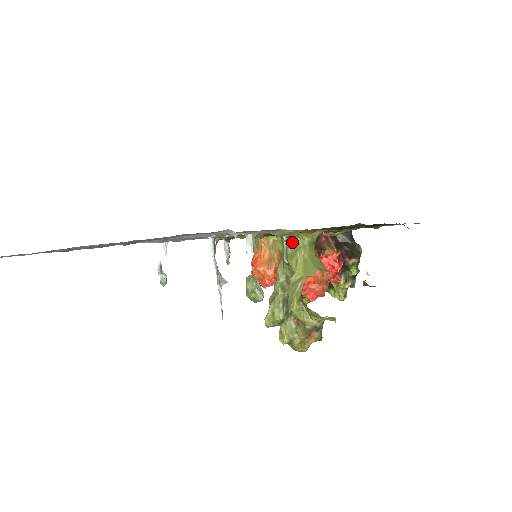
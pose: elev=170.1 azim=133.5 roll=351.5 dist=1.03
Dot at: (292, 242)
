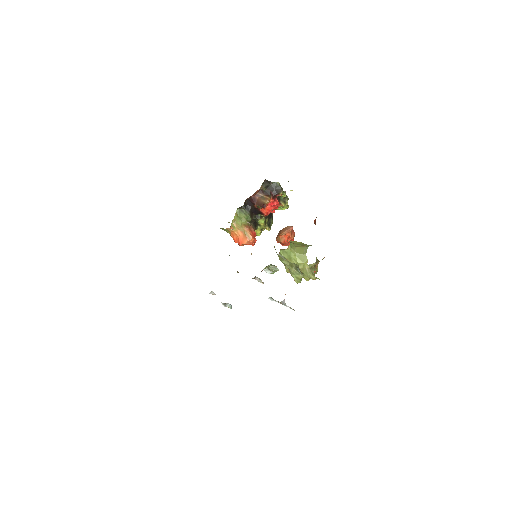
Dot at: (283, 253)
